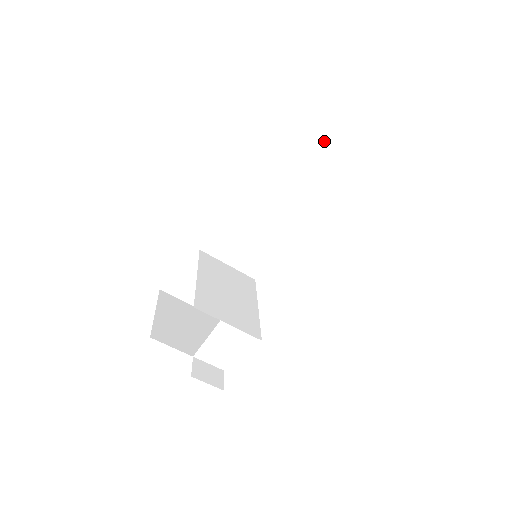
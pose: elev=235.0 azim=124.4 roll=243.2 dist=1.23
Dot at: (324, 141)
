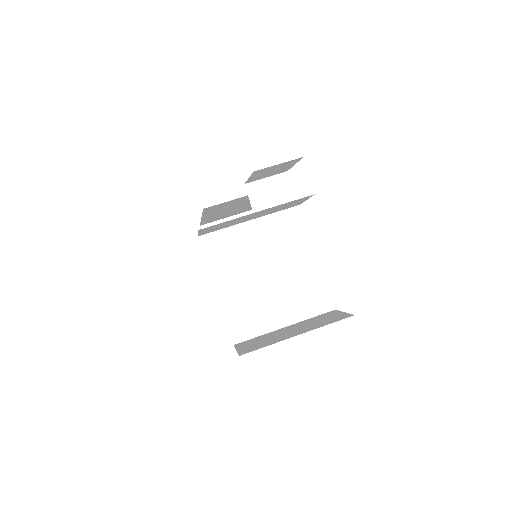
Dot at: occluded
